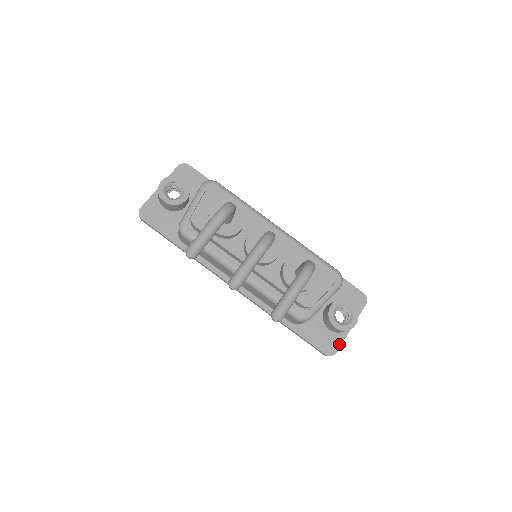
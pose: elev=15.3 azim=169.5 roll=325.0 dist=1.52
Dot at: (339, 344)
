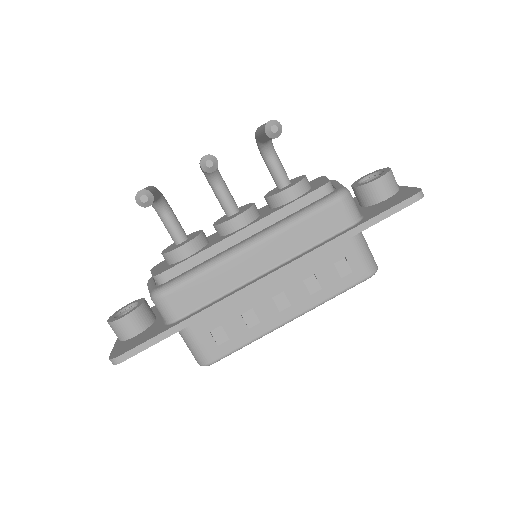
Dot at: (411, 189)
